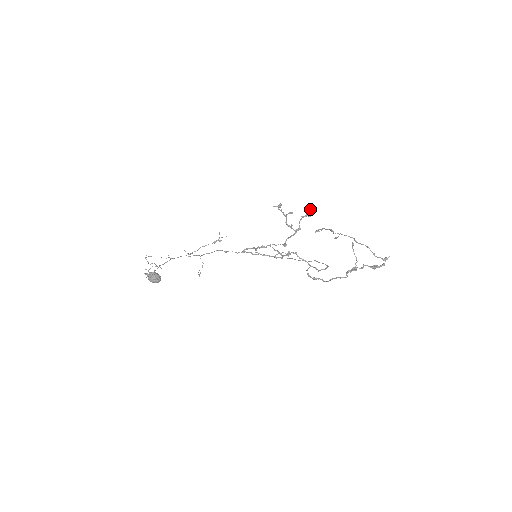
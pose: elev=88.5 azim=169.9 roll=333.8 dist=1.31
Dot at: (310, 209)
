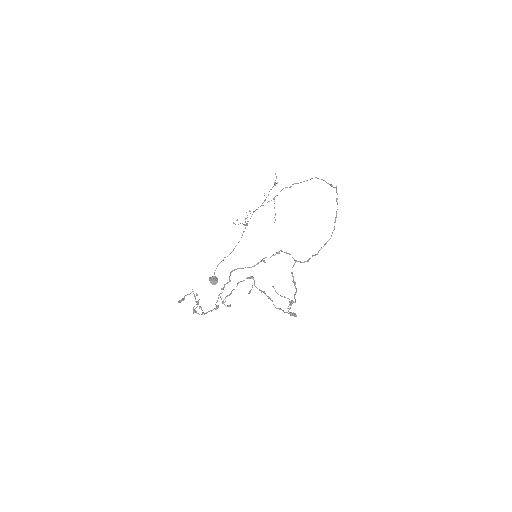
Dot at: (197, 301)
